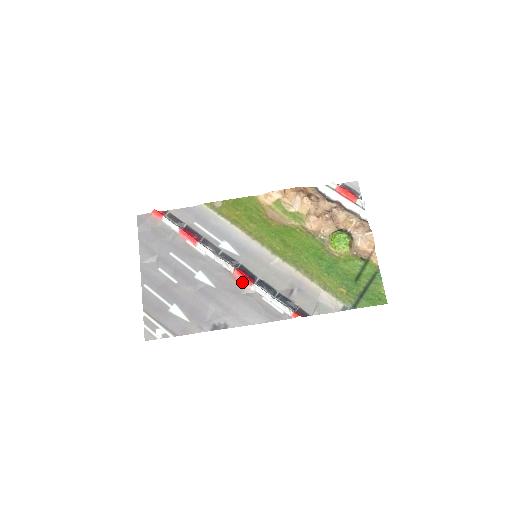
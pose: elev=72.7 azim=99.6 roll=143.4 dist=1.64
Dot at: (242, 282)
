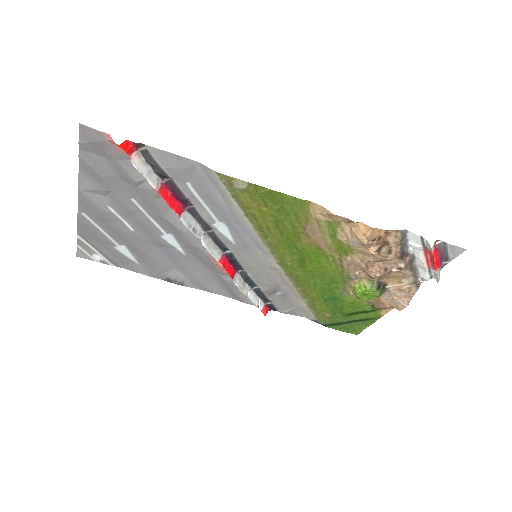
Dot at: (222, 268)
